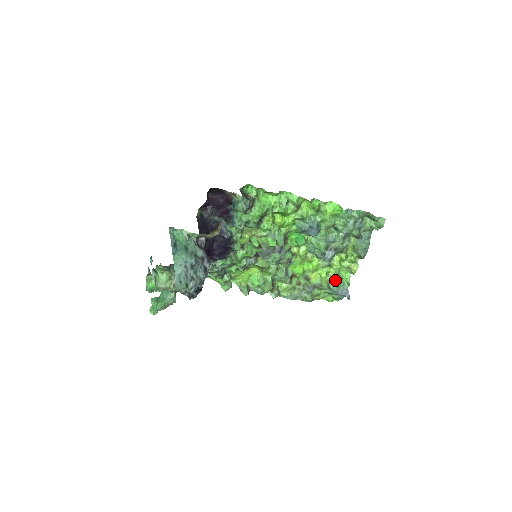
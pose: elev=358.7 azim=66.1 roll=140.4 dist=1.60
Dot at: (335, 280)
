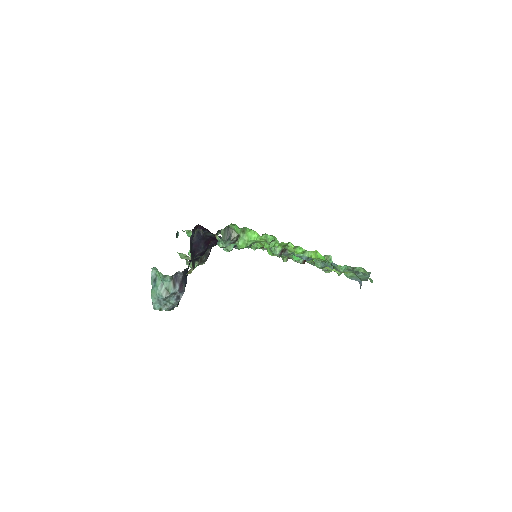
Dot at: occluded
